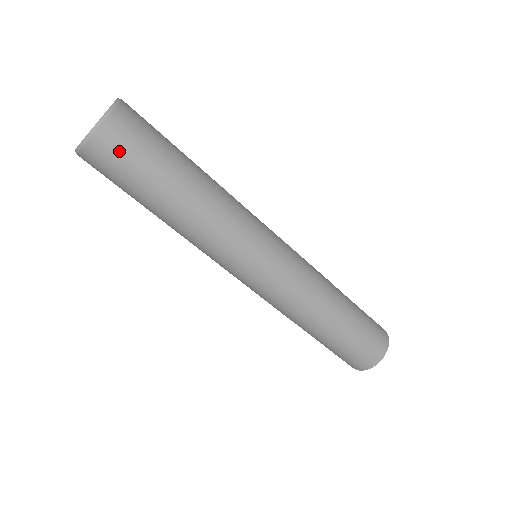
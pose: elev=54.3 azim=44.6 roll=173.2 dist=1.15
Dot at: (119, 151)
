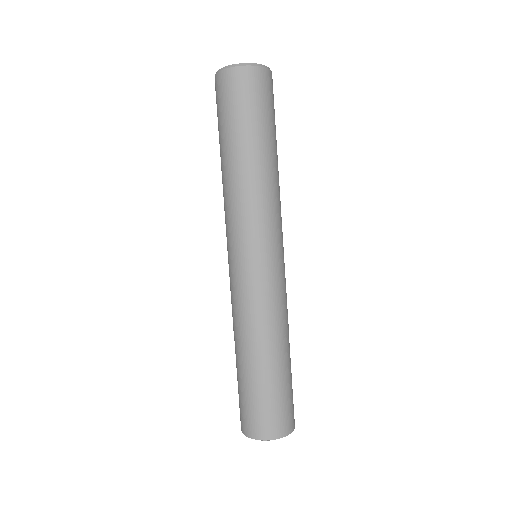
Dot at: (240, 90)
